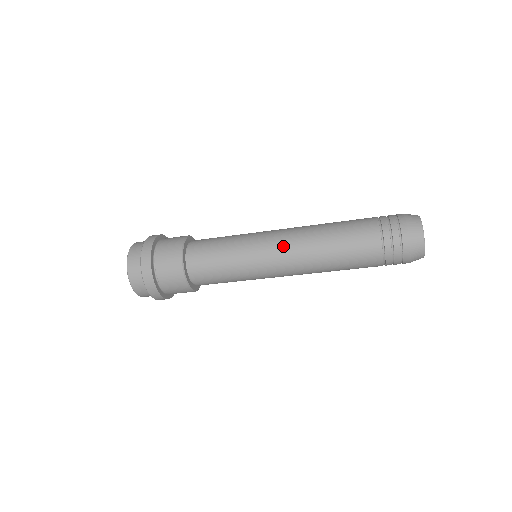
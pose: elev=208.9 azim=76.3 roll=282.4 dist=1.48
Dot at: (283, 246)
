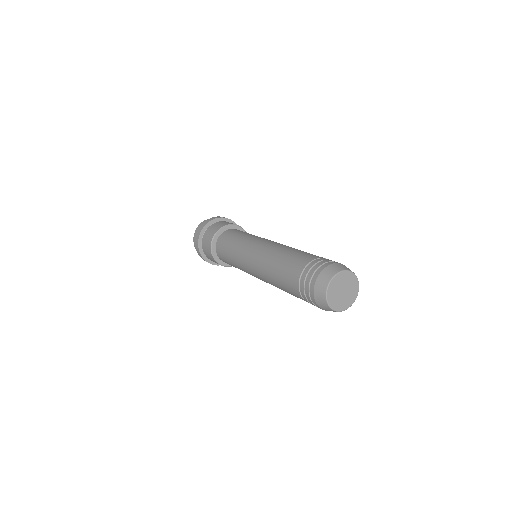
Dot at: (260, 279)
